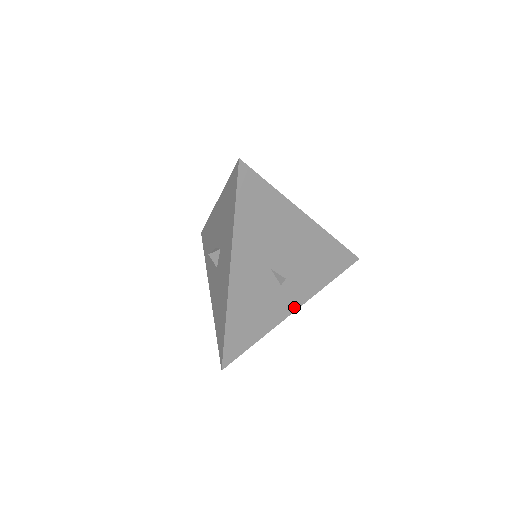
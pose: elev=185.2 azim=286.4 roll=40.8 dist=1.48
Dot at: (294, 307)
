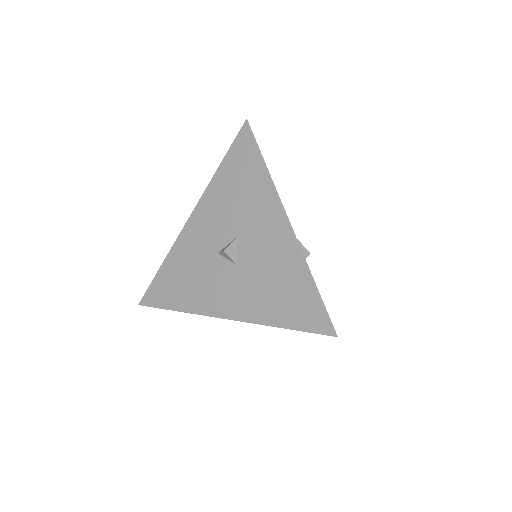
Dot at: occluded
